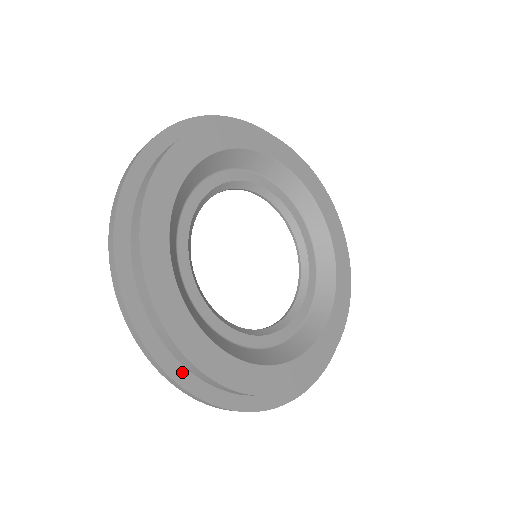
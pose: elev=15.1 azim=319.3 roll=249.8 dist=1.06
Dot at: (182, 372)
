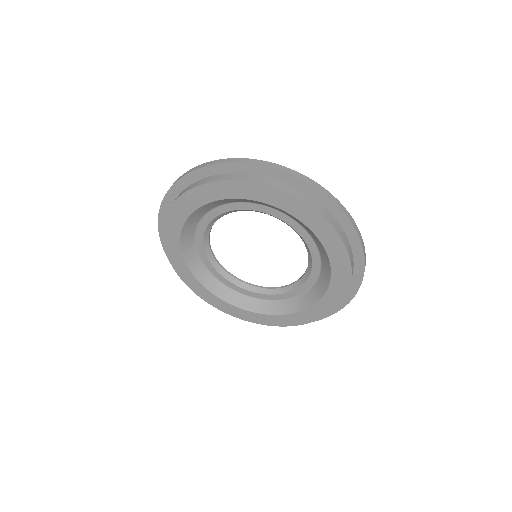
Dot at: occluded
